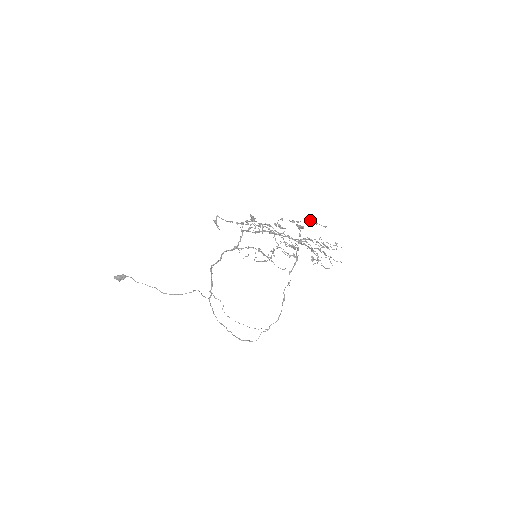
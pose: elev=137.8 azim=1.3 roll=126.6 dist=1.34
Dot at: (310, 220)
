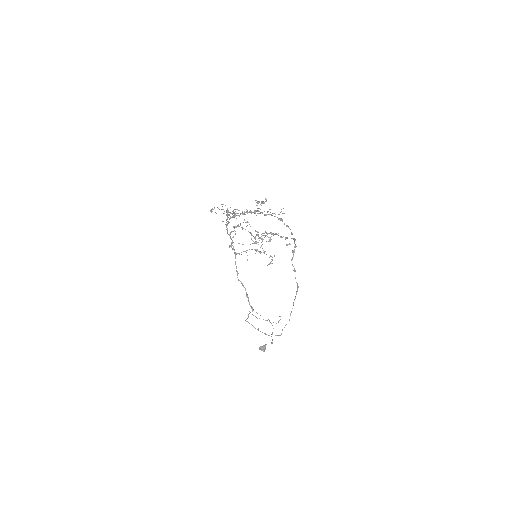
Dot at: (257, 202)
